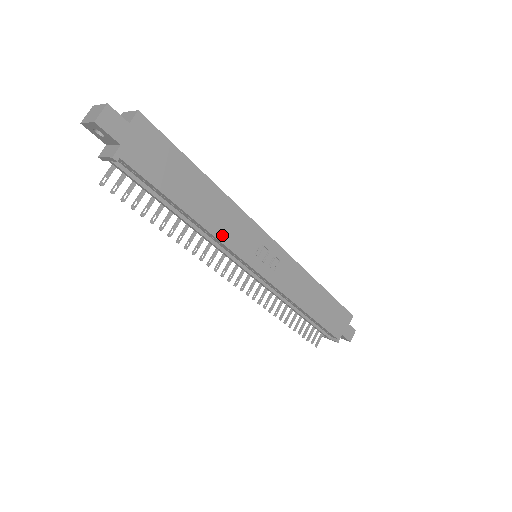
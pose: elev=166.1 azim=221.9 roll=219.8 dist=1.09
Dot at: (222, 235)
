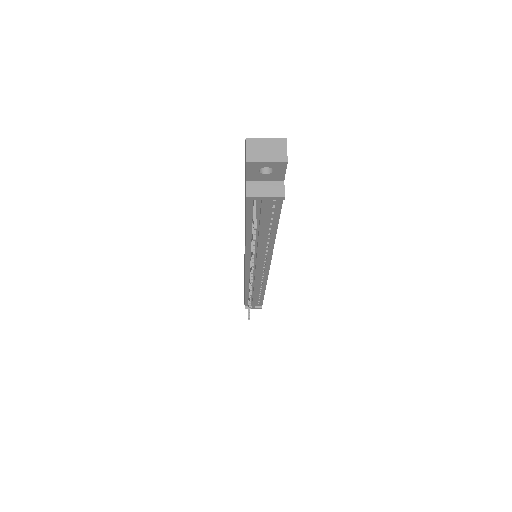
Dot at: occluded
